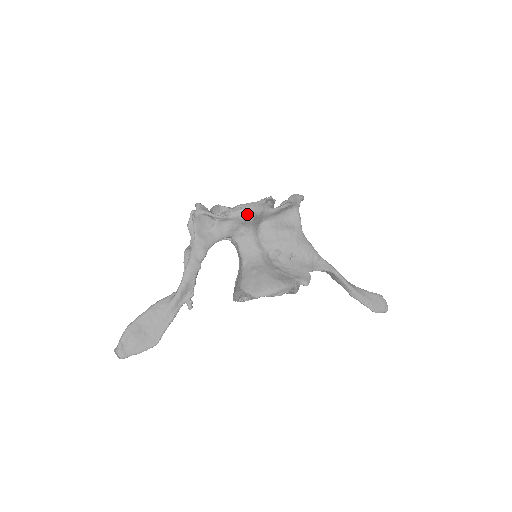
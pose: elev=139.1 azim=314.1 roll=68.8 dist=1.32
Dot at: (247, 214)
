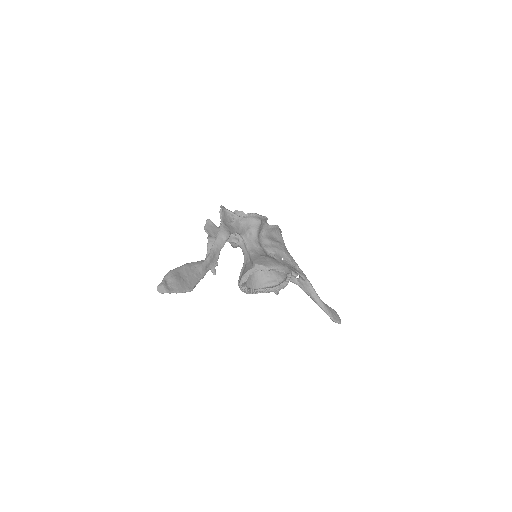
Dot at: (257, 219)
